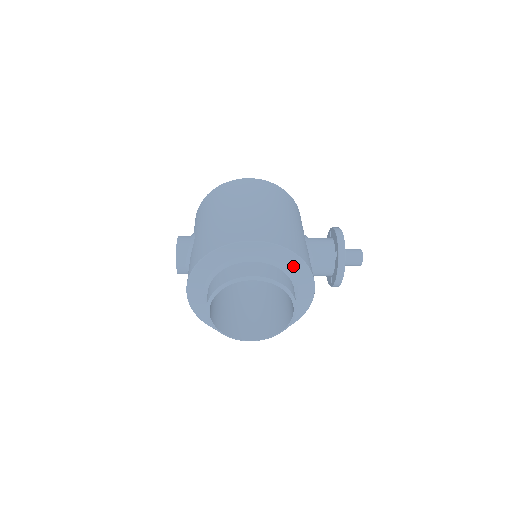
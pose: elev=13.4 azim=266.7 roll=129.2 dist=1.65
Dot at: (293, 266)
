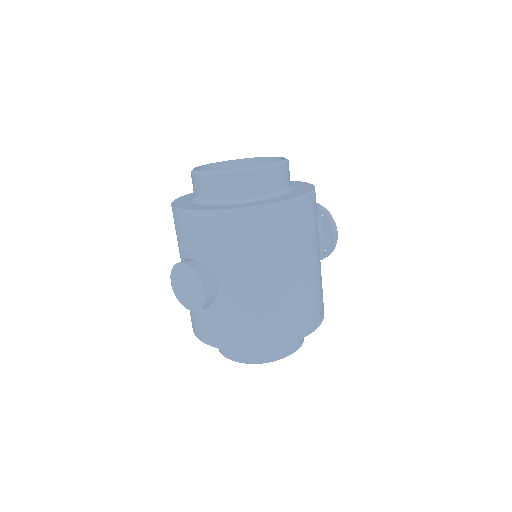
Dot at: occluded
